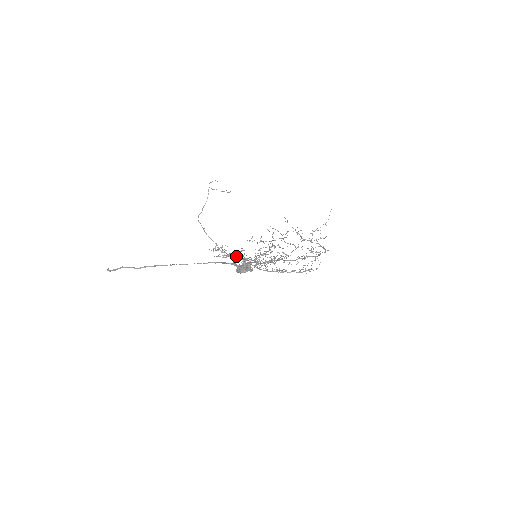
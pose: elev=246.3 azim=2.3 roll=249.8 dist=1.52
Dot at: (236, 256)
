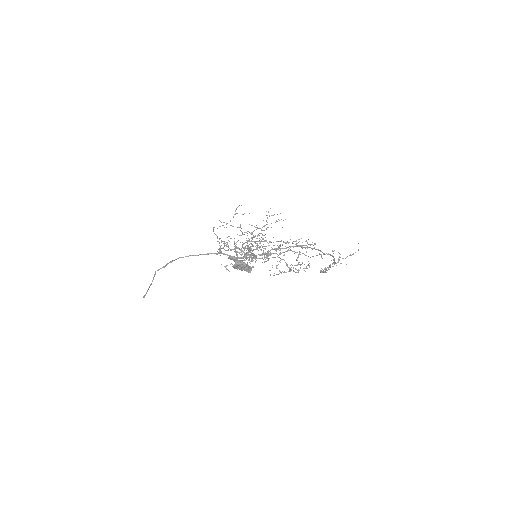
Dot at: occluded
